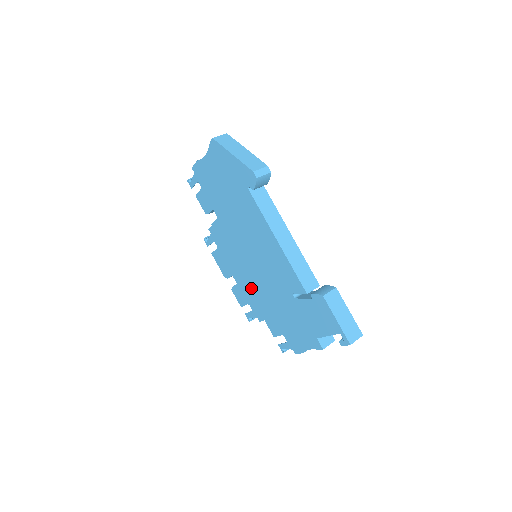
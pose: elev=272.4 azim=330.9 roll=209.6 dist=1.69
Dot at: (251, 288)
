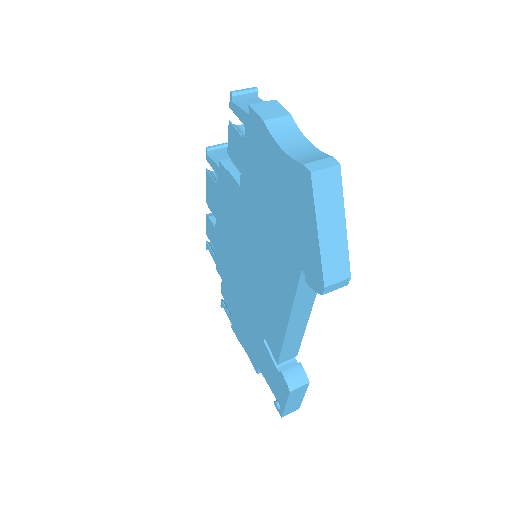
Dot at: (228, 258)
